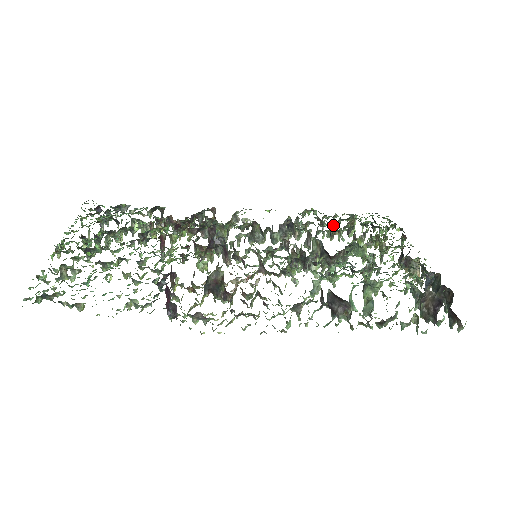
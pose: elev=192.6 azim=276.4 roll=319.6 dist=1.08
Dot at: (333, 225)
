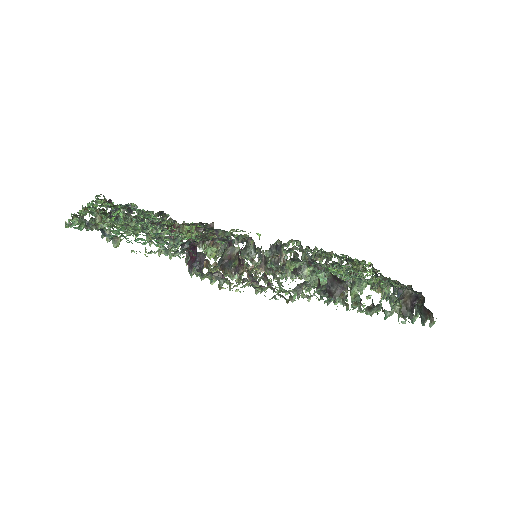
Dot at: occluded
